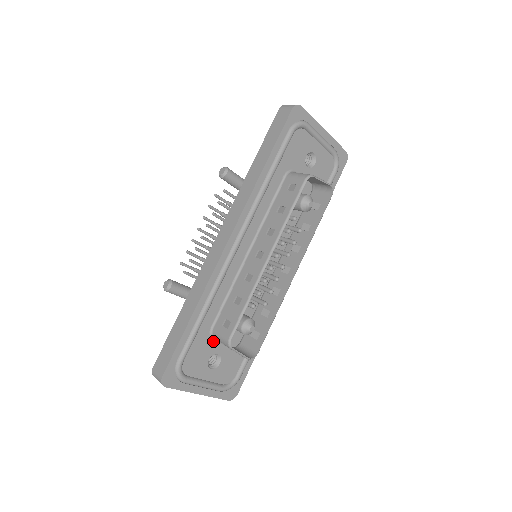
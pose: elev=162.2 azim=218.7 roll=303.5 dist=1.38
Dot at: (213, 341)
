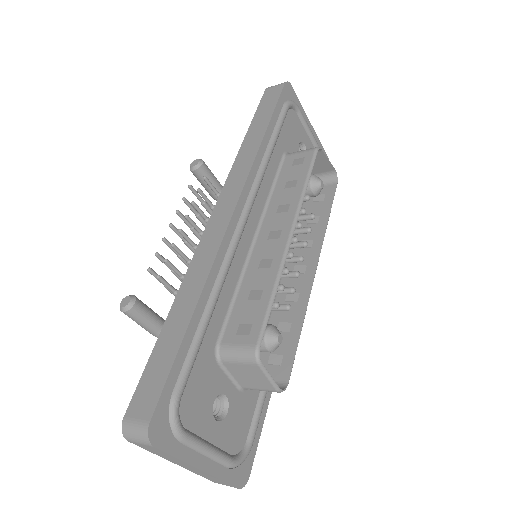
Dot at: (218, 369)
